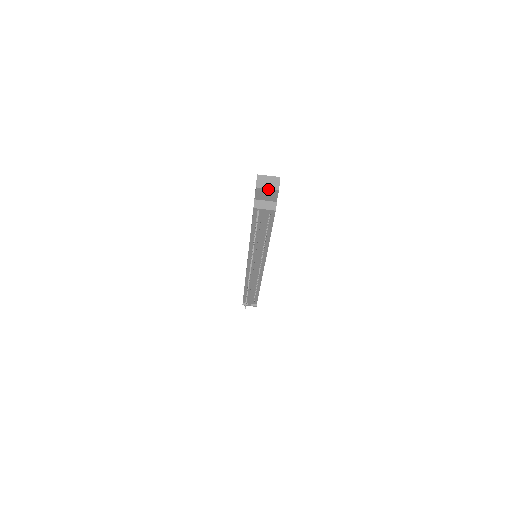
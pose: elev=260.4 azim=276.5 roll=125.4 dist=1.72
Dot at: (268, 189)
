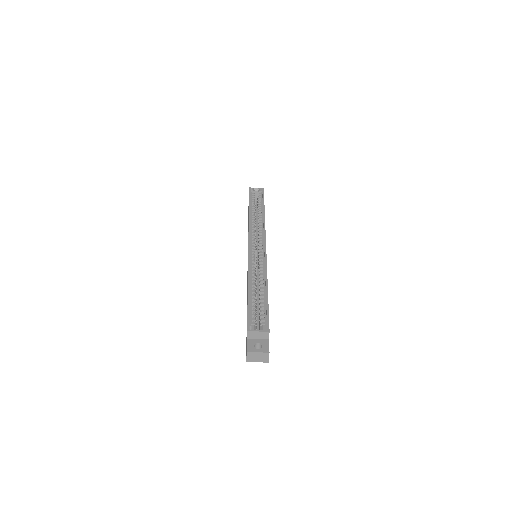
Dot at: (258, 361)
